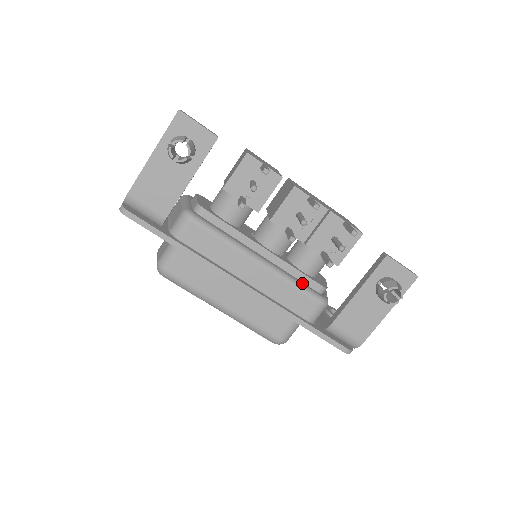
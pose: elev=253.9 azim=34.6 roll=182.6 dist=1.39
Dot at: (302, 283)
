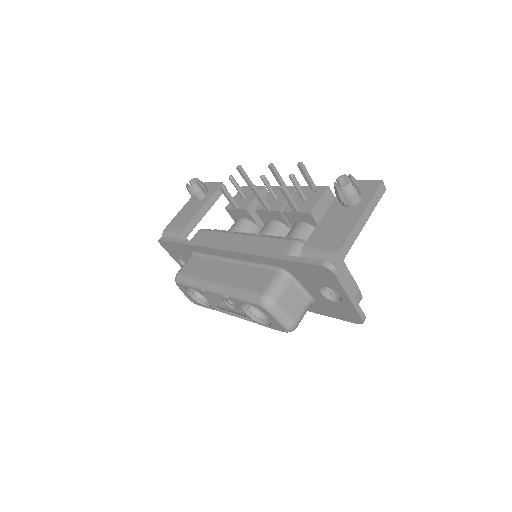
Dot at: occluded
